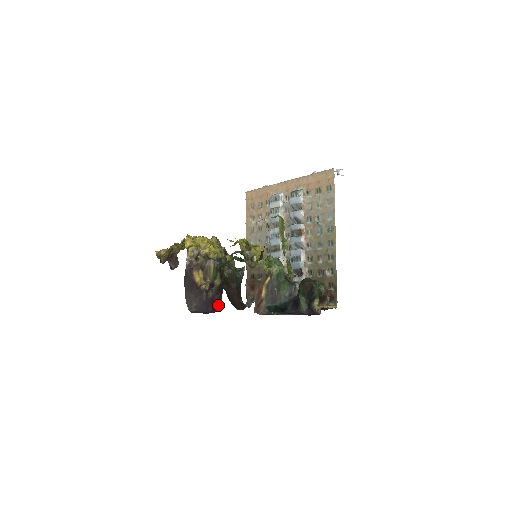
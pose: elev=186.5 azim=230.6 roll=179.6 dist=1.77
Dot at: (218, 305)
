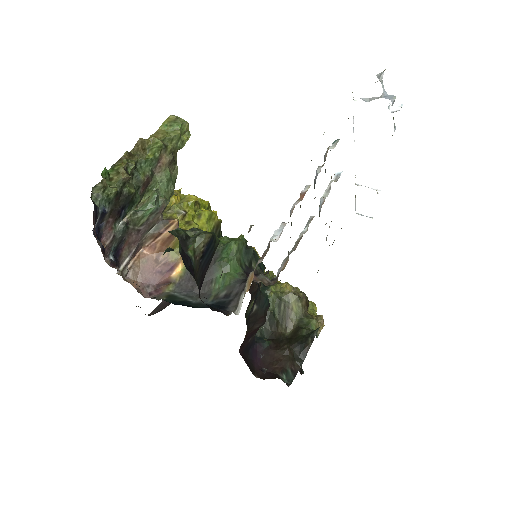
Dot at: occluded
